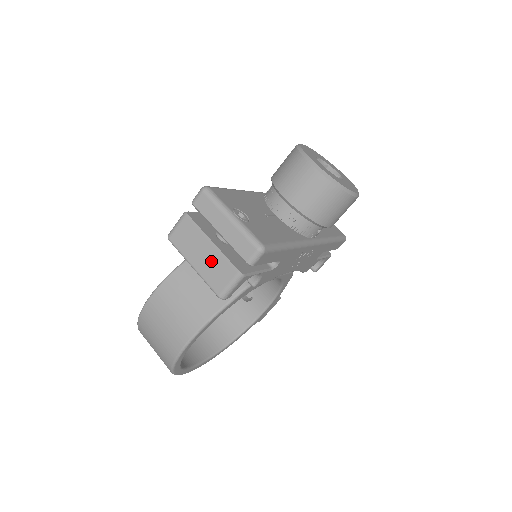
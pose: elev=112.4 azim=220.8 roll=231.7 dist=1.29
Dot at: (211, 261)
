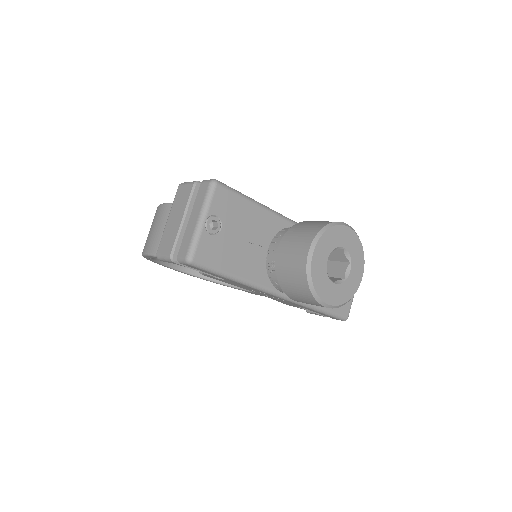
Dot at: (173, 229)
